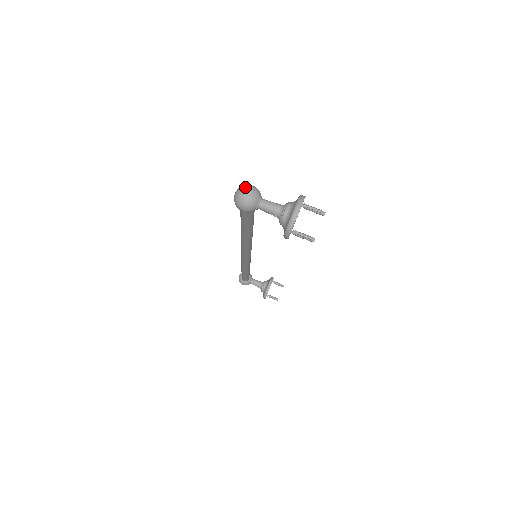
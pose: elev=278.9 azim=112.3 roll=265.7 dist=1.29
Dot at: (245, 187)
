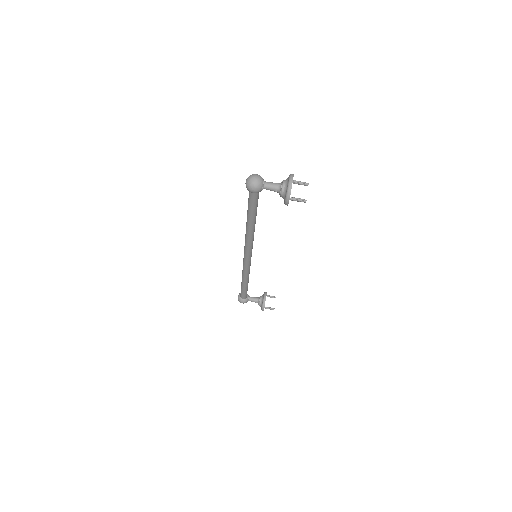
Dot at: (252, 175)
